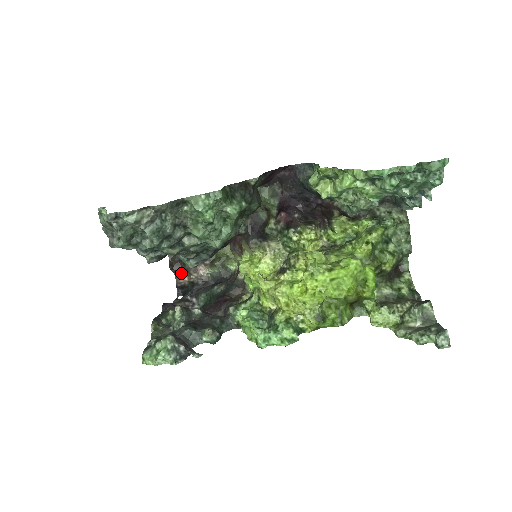
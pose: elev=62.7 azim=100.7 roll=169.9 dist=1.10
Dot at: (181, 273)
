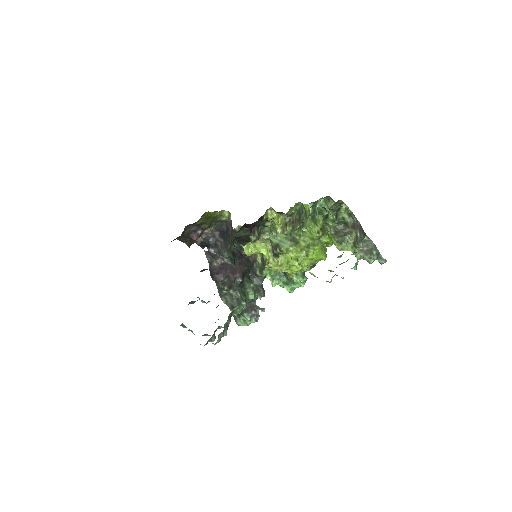
Dot at: occluded
